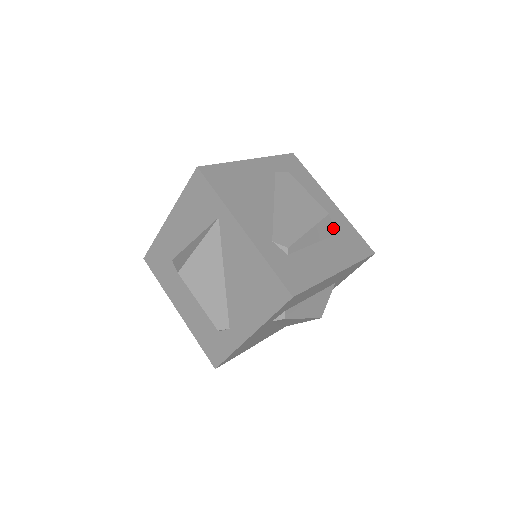
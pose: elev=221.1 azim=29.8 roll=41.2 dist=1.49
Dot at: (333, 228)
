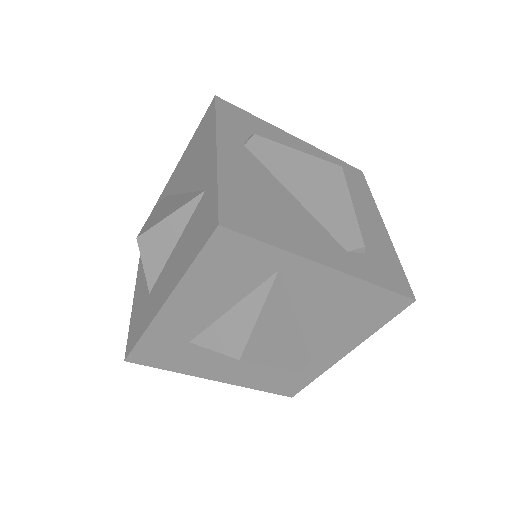
Dot at: occluded
